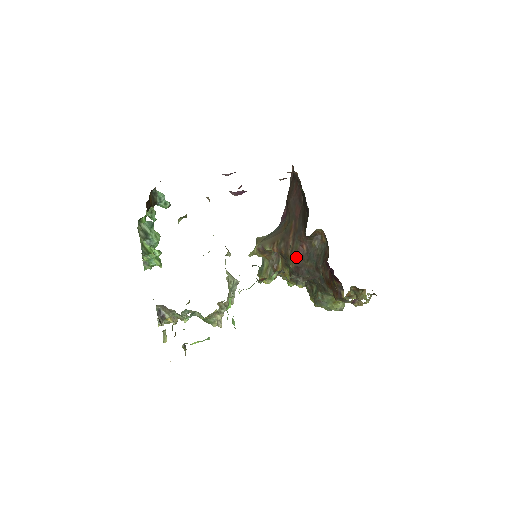
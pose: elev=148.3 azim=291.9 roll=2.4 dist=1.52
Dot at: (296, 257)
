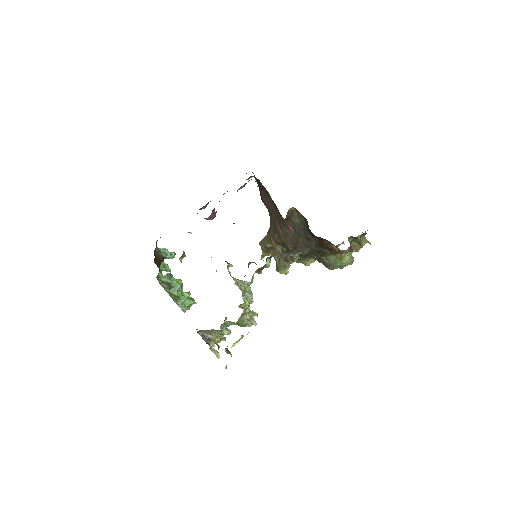
Dot at: (290, 240)
